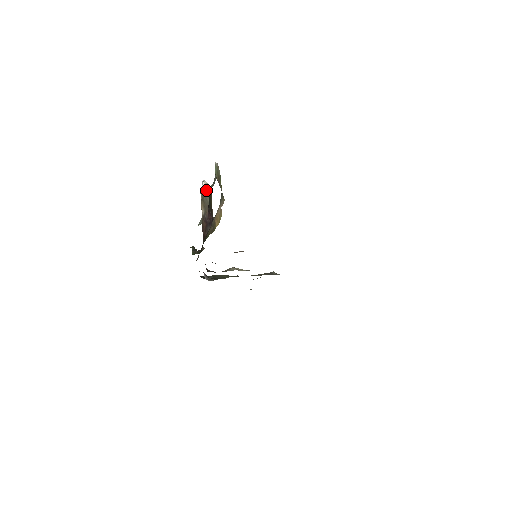
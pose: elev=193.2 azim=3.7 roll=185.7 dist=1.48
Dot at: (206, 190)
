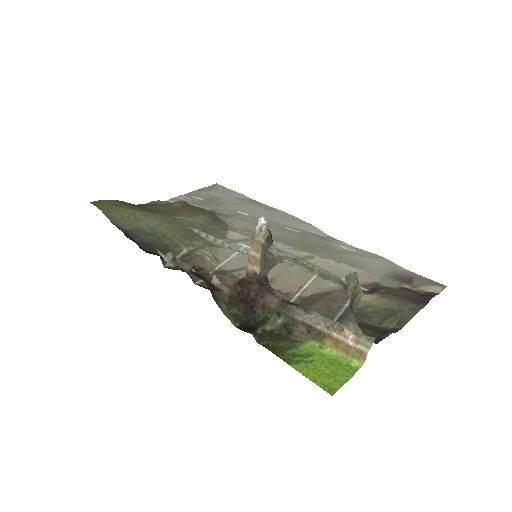
Dot at: (271, 242)
